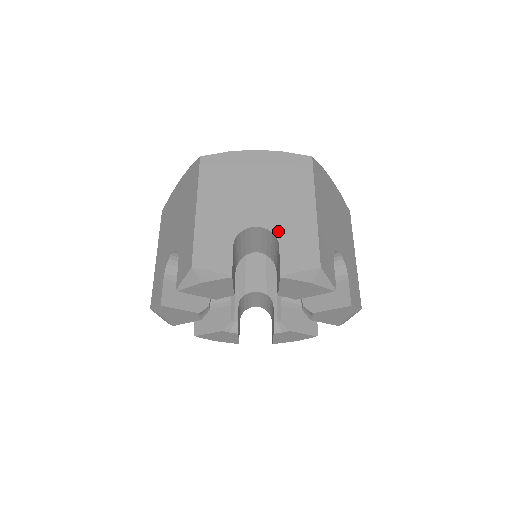
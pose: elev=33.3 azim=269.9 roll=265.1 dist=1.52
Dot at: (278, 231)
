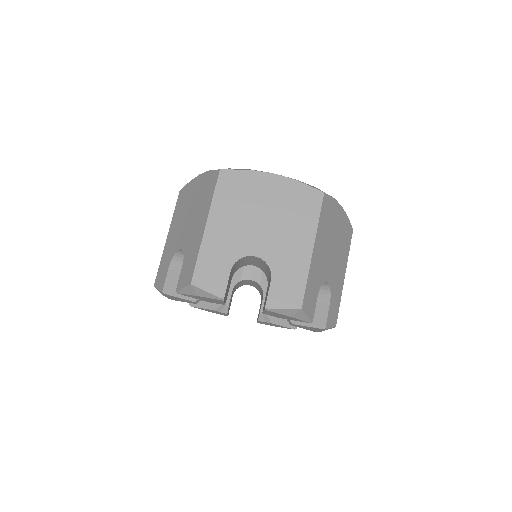
Dot at: (186, 252)
